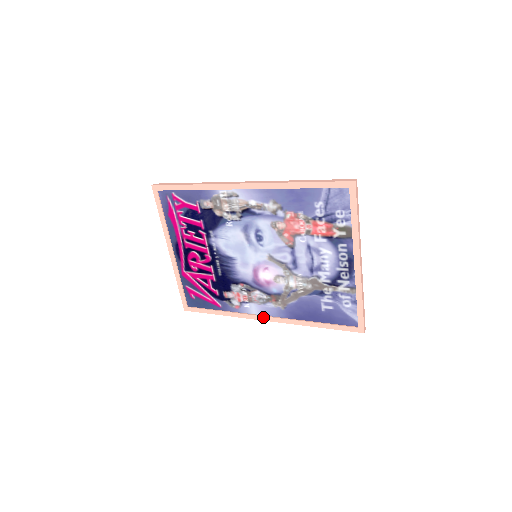
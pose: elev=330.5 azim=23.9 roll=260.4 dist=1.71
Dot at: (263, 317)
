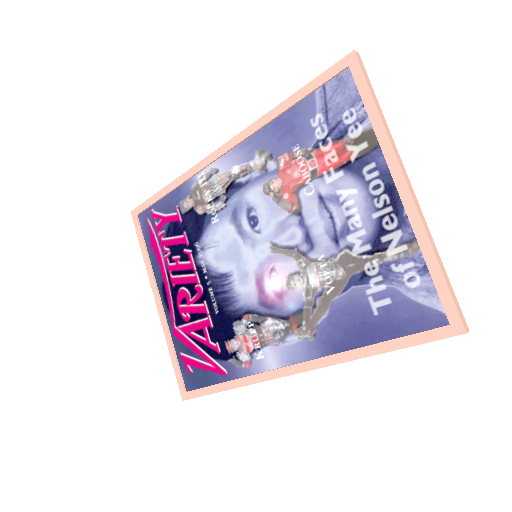
Dot at: (286, 368)
